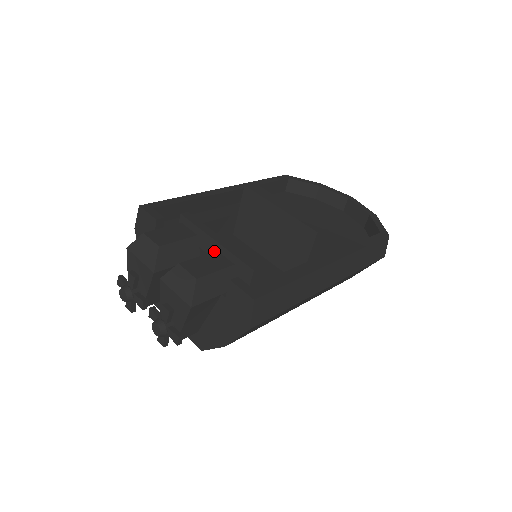
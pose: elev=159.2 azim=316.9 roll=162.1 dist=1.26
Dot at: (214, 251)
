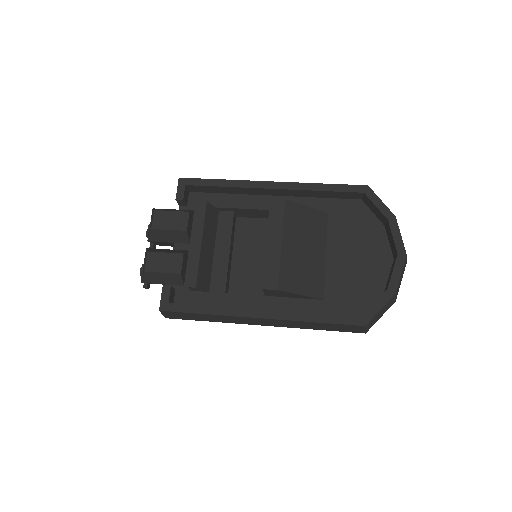
Dot at: (181, 253)
